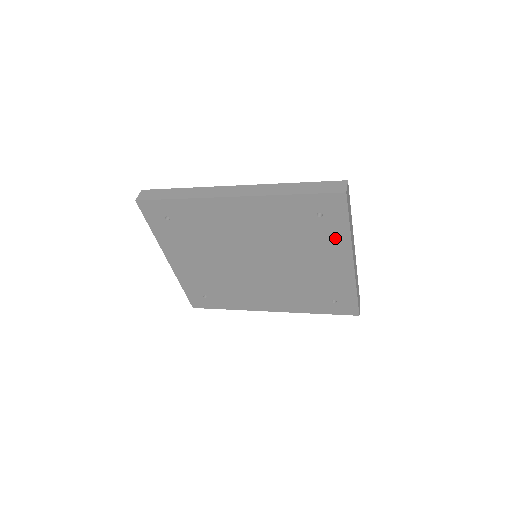
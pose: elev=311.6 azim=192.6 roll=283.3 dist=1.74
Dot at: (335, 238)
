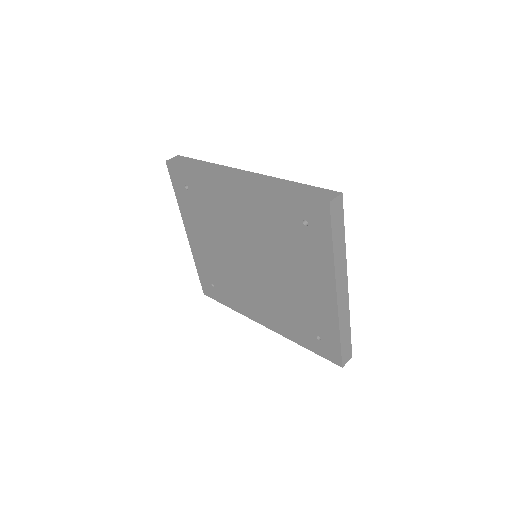
Dot at: (319, 257)
